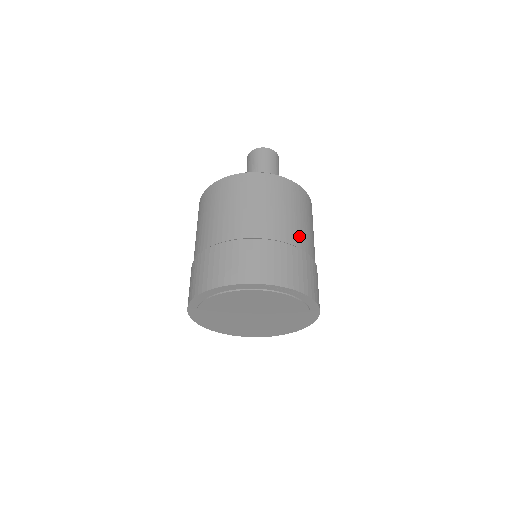
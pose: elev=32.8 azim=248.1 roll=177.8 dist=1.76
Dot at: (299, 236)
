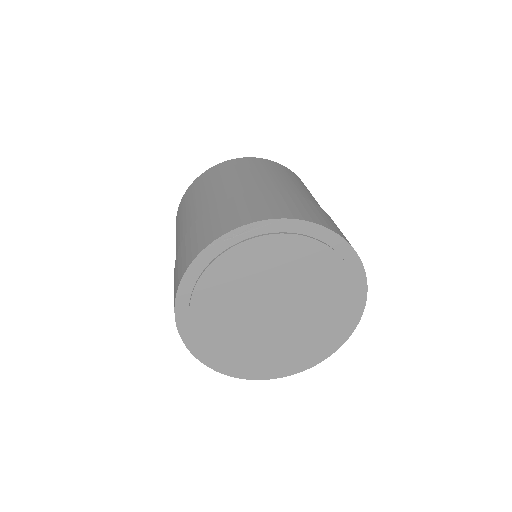
Dot at: (255, 185)
